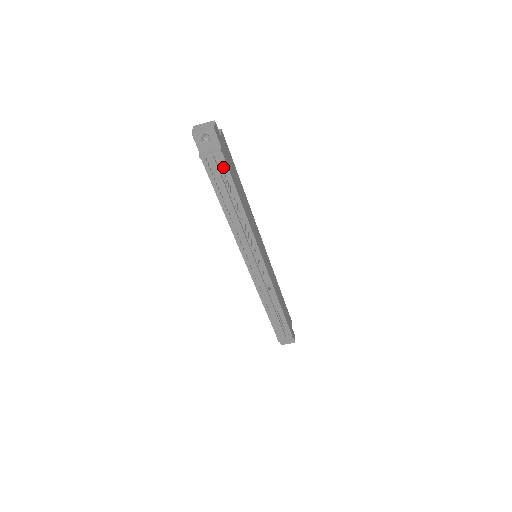
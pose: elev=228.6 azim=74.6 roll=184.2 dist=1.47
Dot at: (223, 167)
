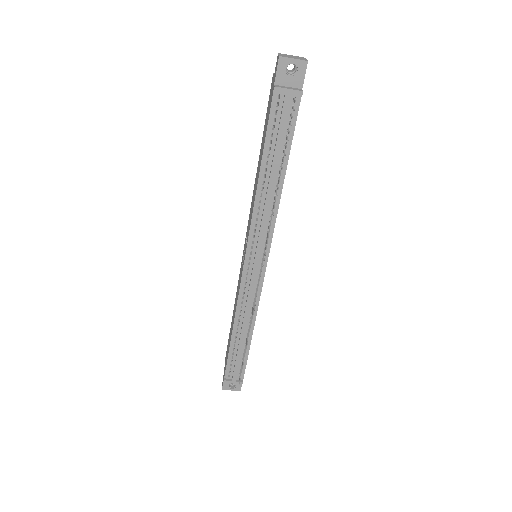
Dot at: occluded
